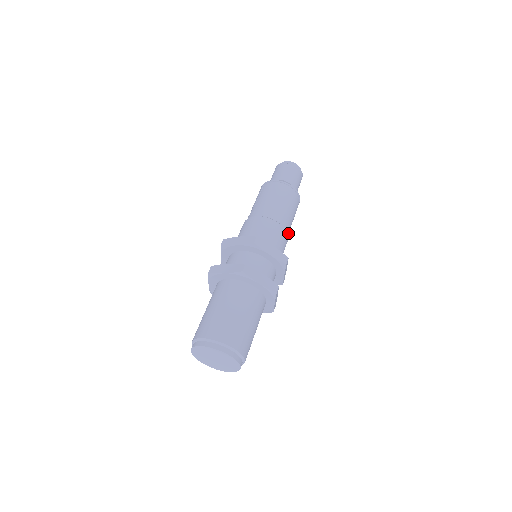
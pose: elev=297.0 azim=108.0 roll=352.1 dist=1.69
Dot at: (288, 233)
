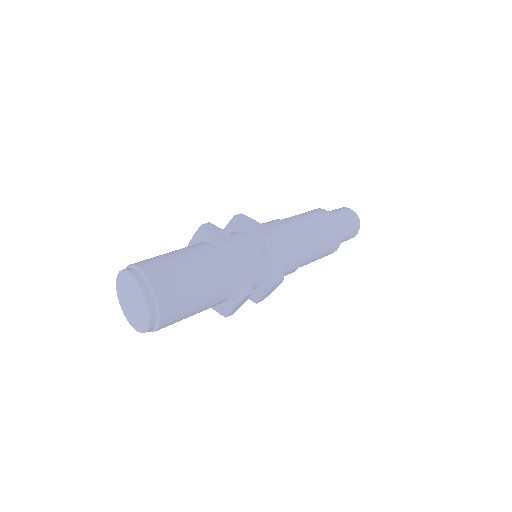
Dot at: (302, 265)
